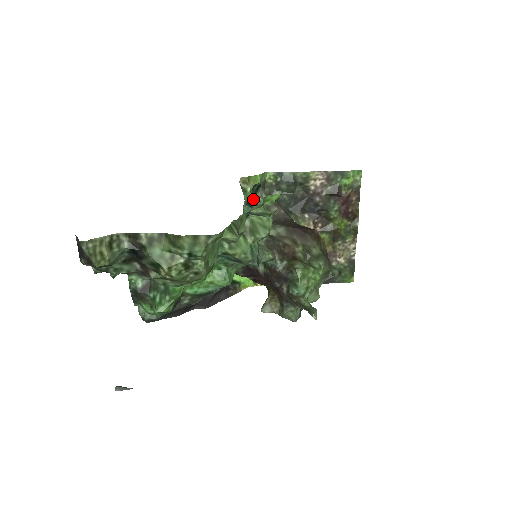
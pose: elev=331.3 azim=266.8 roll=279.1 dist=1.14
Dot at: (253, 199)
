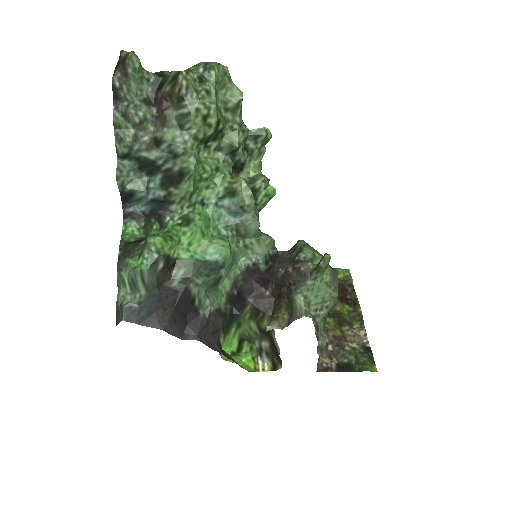
Dot at: occluded
